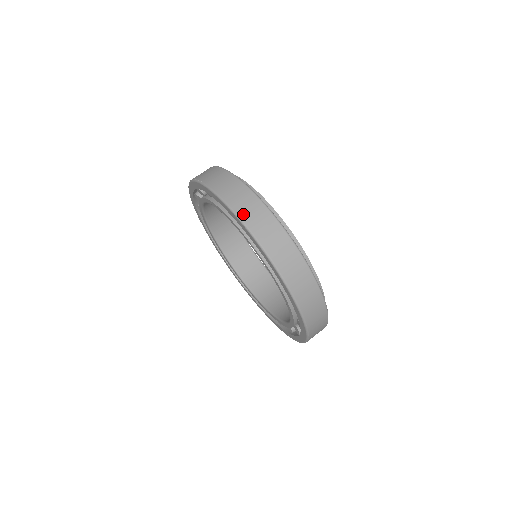
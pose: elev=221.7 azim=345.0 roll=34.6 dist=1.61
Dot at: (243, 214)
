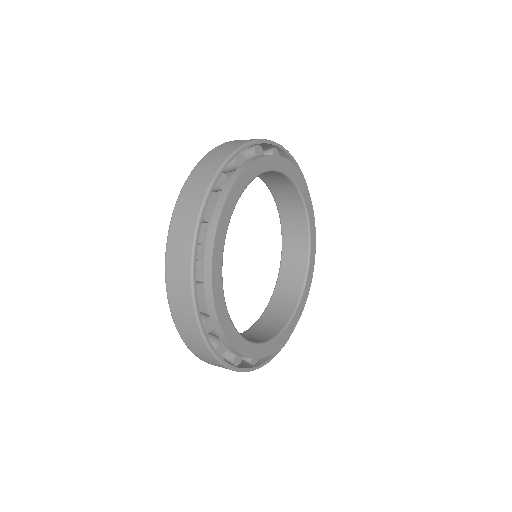
Dot at: (176, 216)
